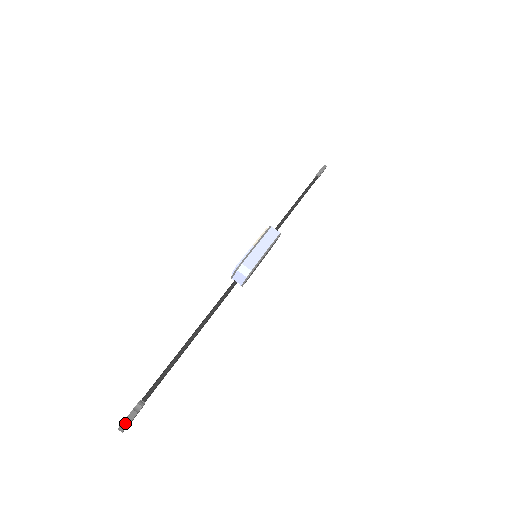
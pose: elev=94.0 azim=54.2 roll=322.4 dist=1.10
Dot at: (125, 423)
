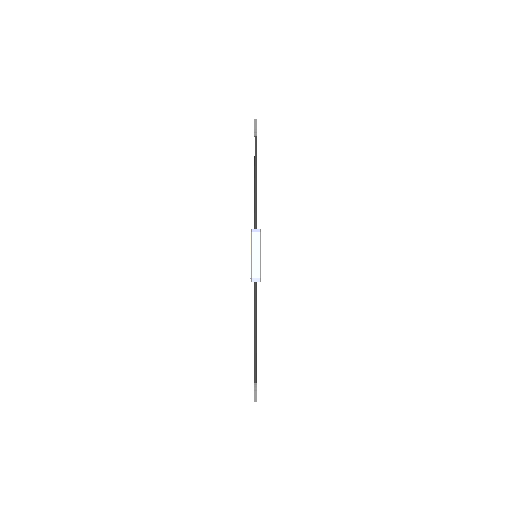
Dot at: (255, 399)
